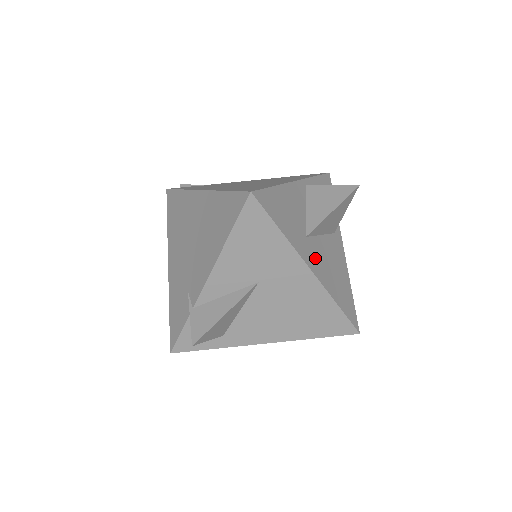
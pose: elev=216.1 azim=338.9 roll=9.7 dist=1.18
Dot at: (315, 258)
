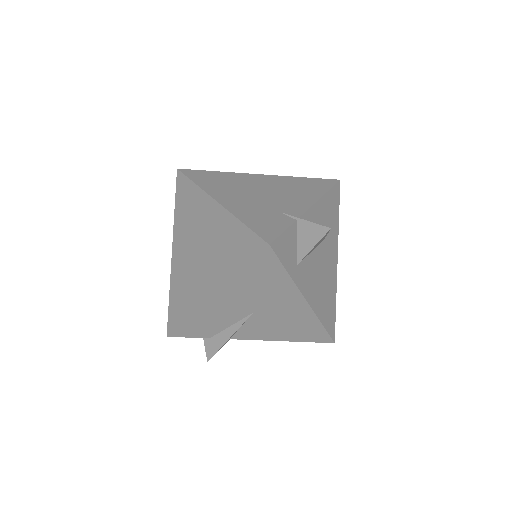
Dot at: occluded
